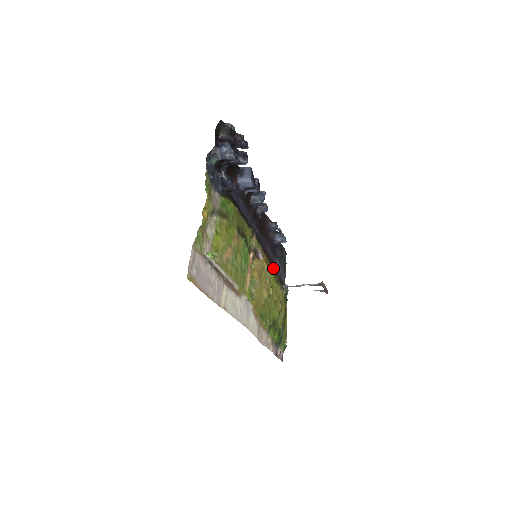
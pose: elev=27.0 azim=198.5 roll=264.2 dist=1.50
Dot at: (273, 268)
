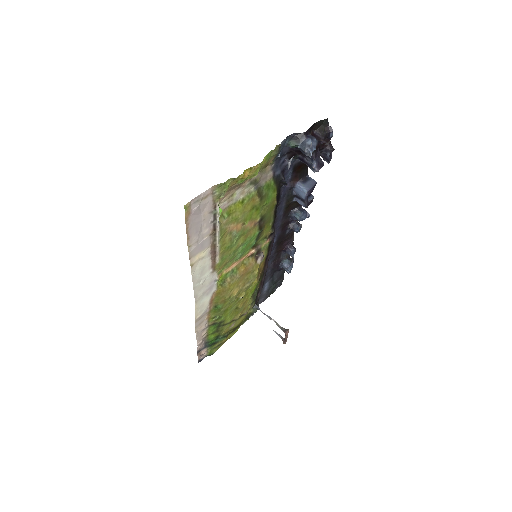
Dot at: (260, 282)
